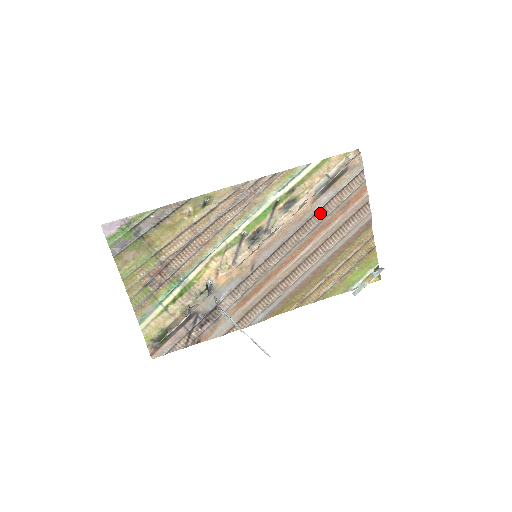
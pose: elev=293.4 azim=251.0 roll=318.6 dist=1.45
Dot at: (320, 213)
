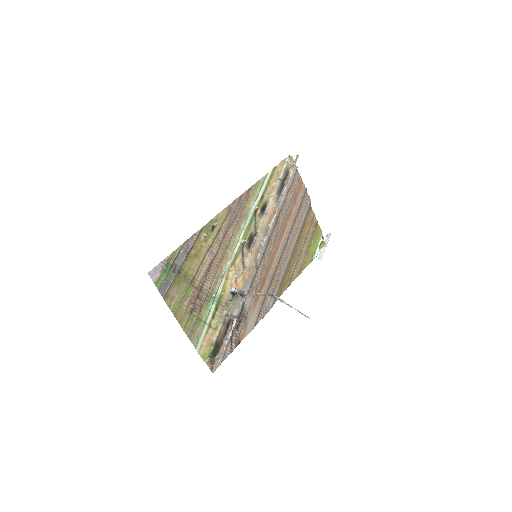
Dot at: (283, 208)
